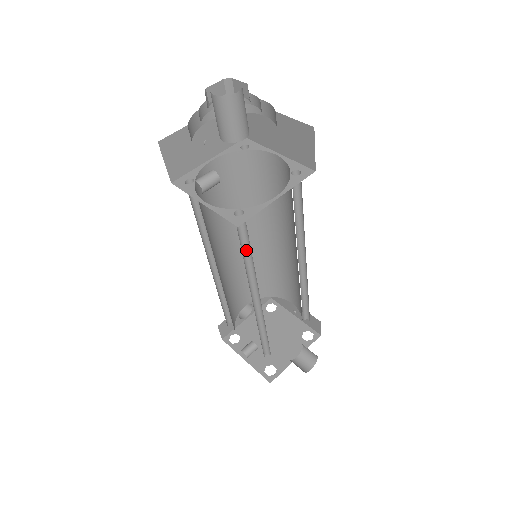
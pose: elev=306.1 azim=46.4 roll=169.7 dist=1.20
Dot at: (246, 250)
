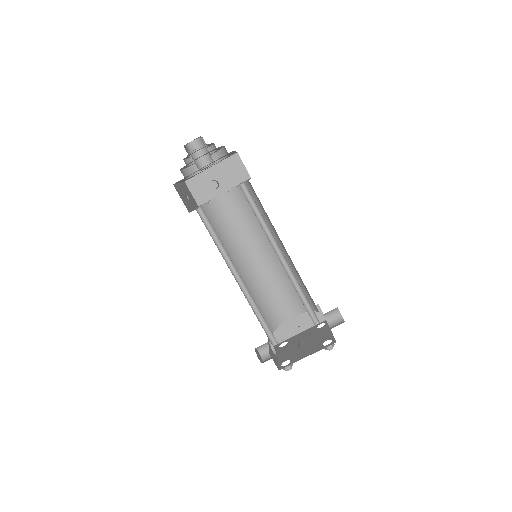
Dot at: occluded
